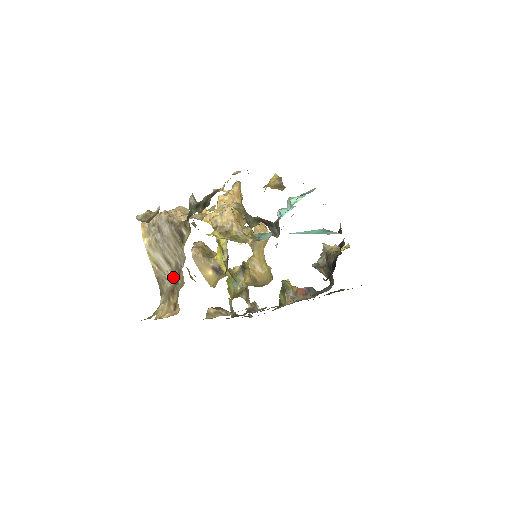
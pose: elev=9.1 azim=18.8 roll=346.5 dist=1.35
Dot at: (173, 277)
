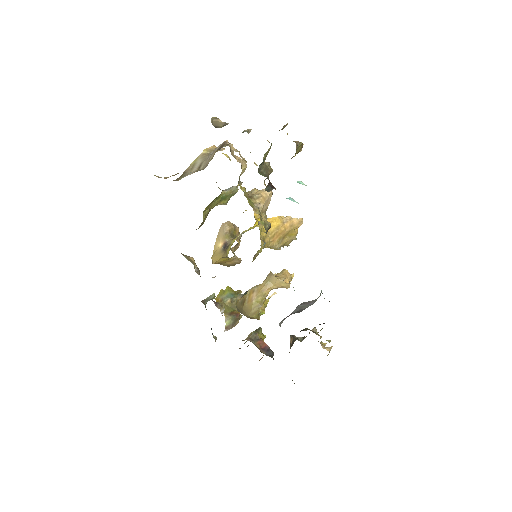
Dot at: (191, 173)
